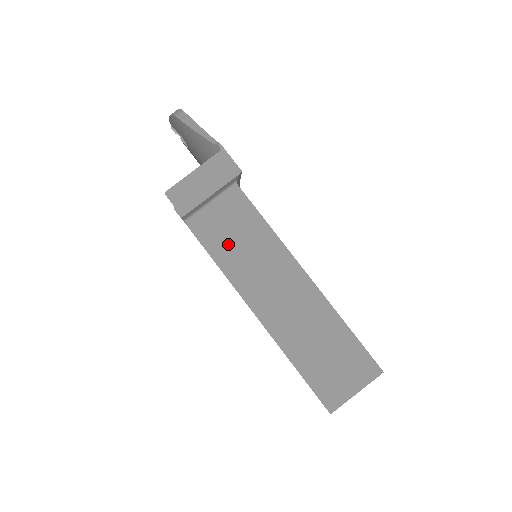
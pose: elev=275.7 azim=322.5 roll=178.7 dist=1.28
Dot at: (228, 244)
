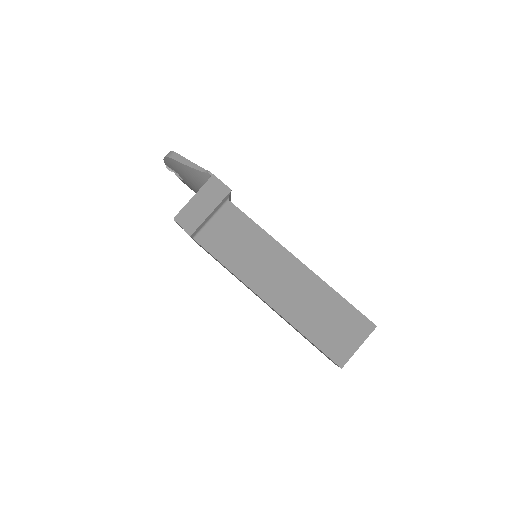
Dot at: (232, 249)
